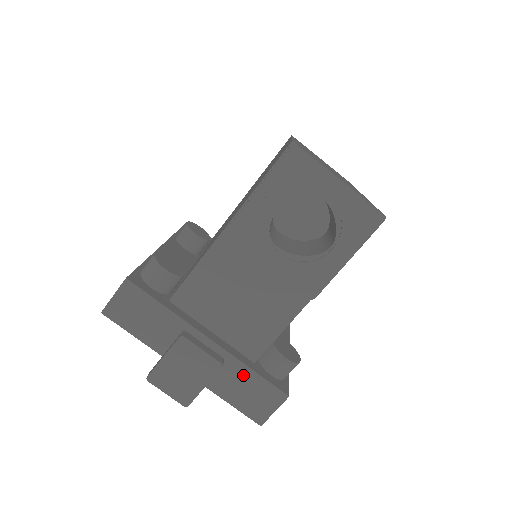
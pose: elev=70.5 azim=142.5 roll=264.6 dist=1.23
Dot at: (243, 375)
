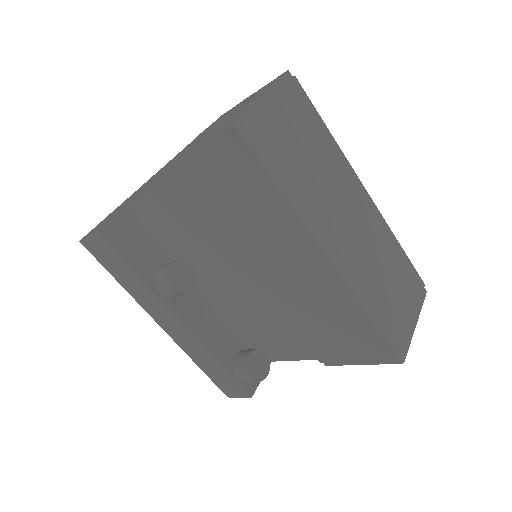
Dot at: occluded
